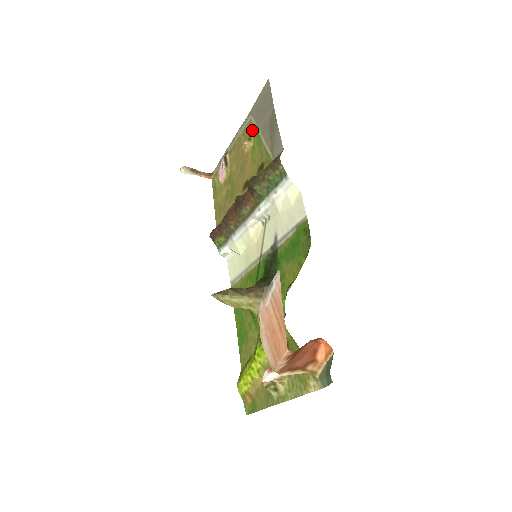
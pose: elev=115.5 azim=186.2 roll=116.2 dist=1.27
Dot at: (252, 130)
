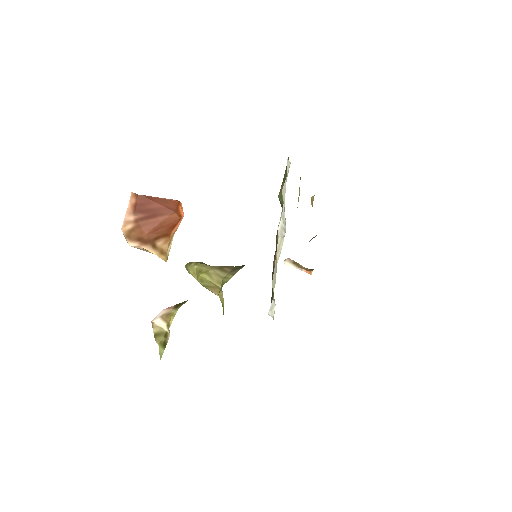
Dot at: occluded
